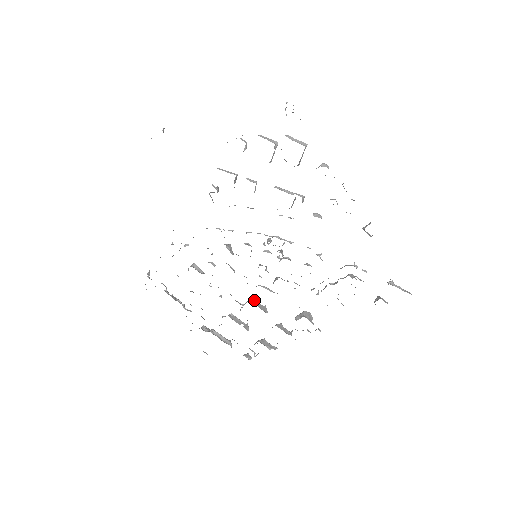
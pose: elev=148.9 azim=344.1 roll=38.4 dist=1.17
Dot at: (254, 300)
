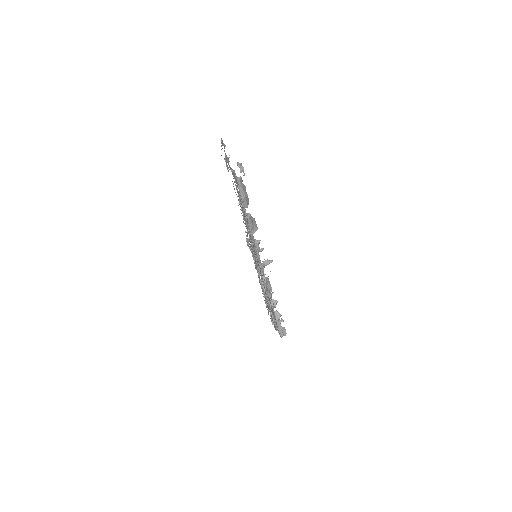
Dot at: occluded
